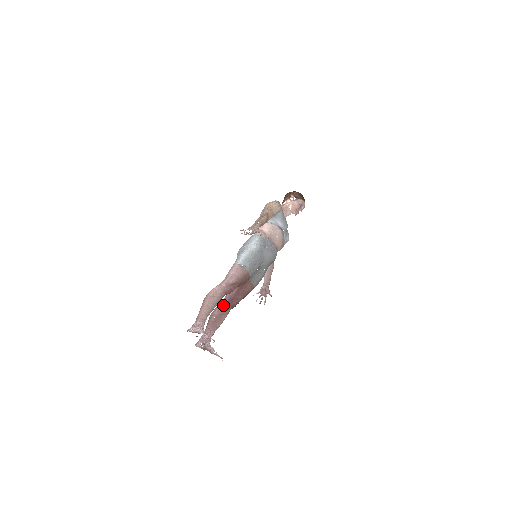
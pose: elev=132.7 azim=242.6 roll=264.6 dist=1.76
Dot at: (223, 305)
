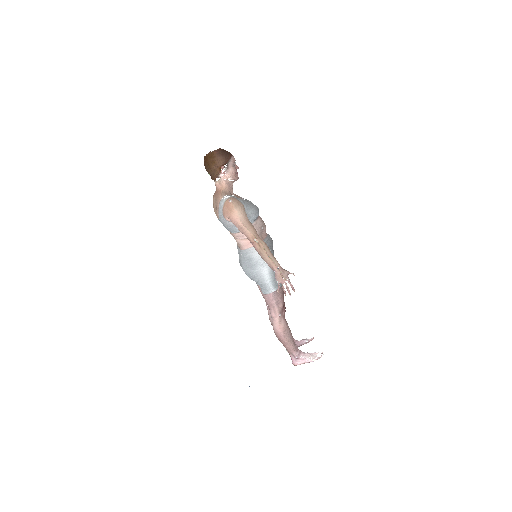
Dot at: occluded
